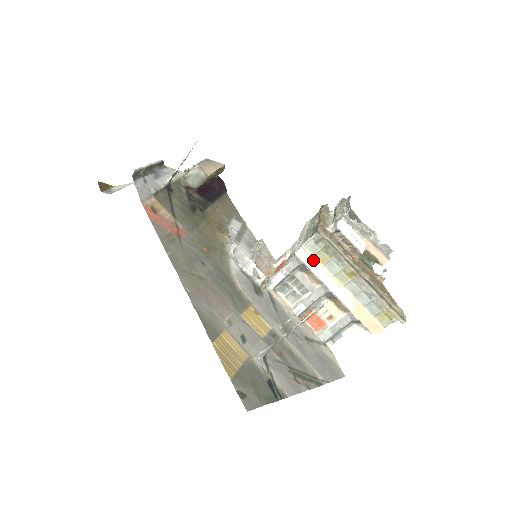
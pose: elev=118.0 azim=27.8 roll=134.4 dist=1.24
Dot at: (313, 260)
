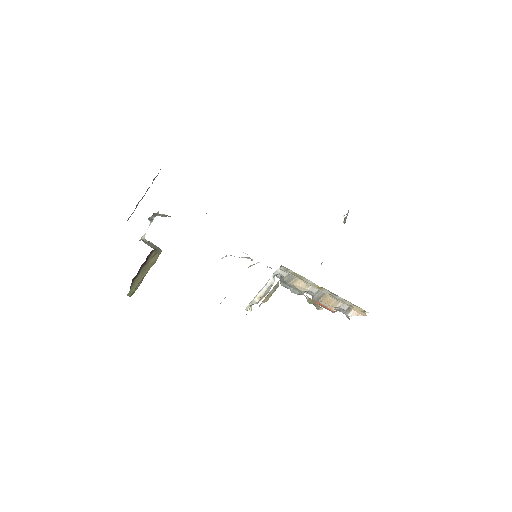
Dot at: (292, 275)
